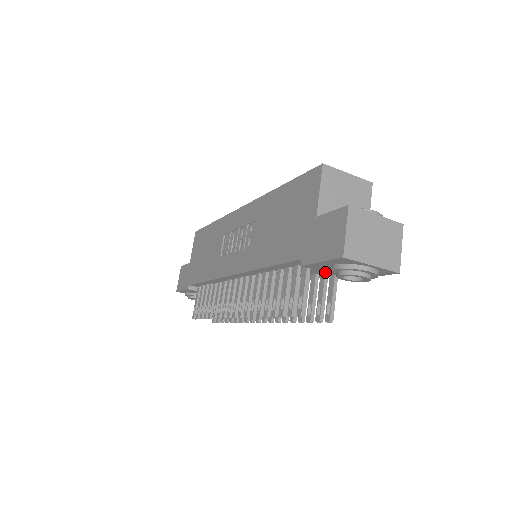
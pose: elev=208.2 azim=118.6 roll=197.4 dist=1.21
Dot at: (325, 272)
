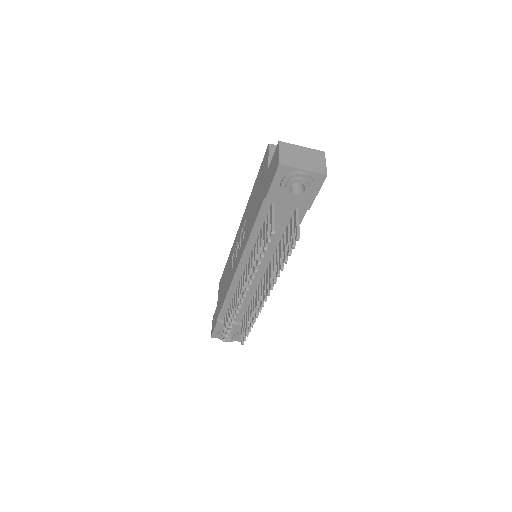
Dot at: occluded
